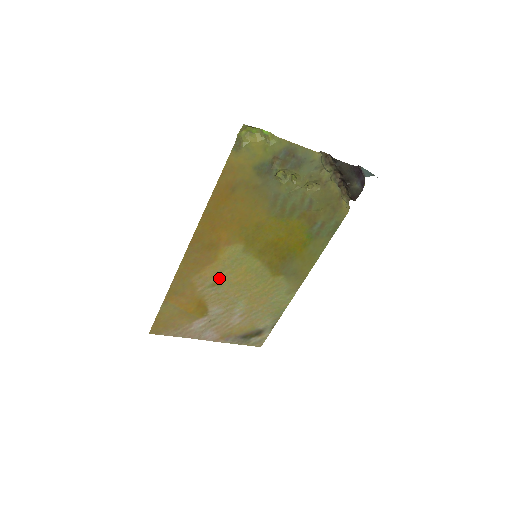
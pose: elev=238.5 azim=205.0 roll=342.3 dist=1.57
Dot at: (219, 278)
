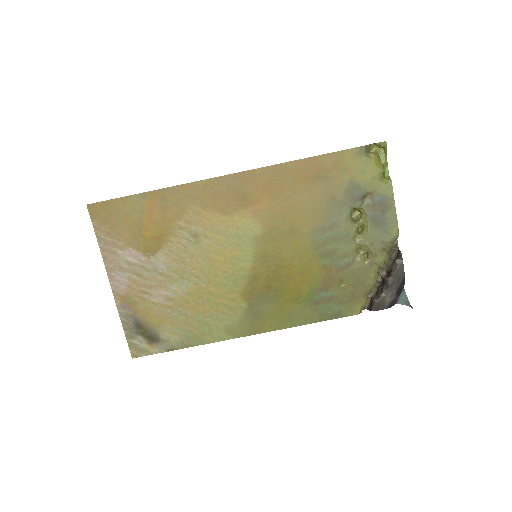
Dot at: (207, 235)
